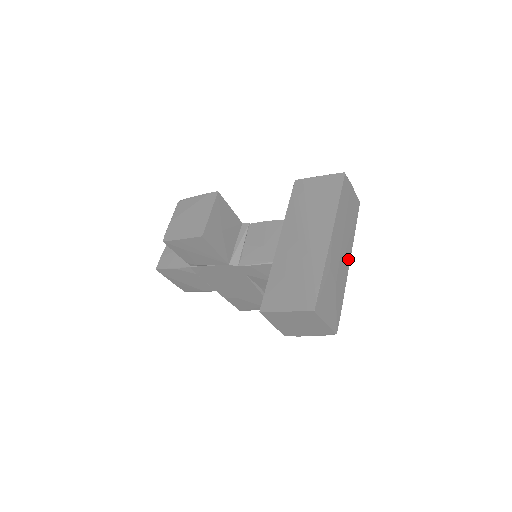
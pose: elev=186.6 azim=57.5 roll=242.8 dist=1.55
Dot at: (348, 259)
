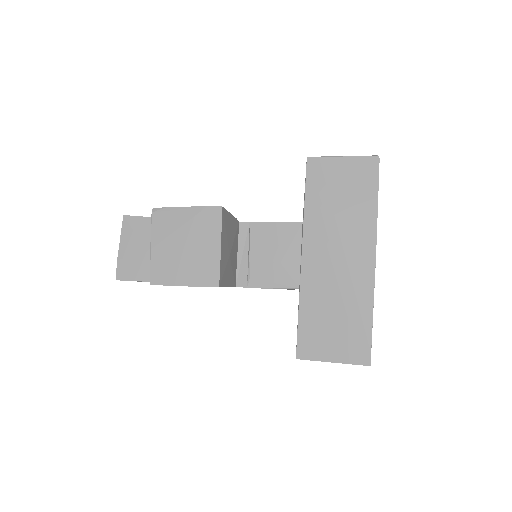
Dot at: occluded
